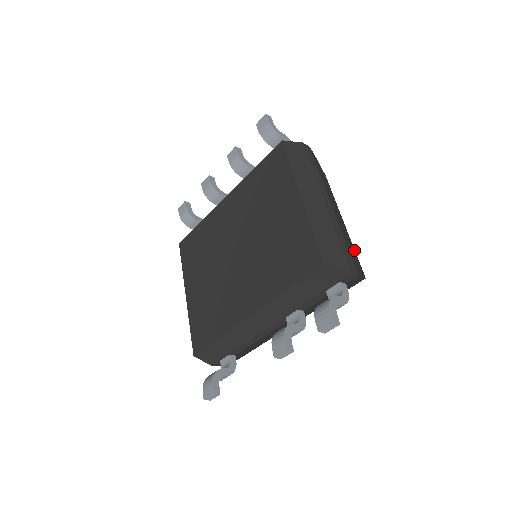
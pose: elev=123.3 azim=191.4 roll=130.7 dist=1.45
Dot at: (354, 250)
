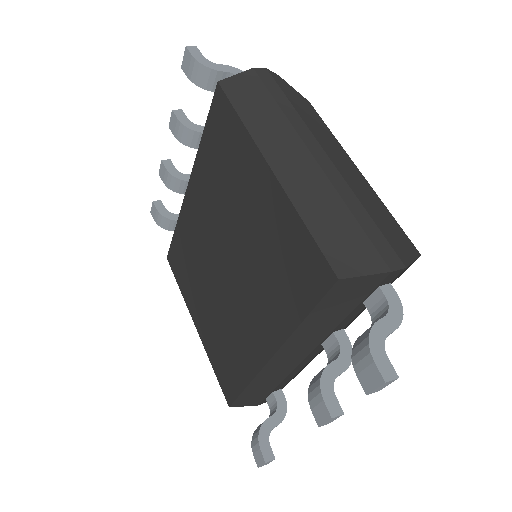
Dot at: (388, 213)
